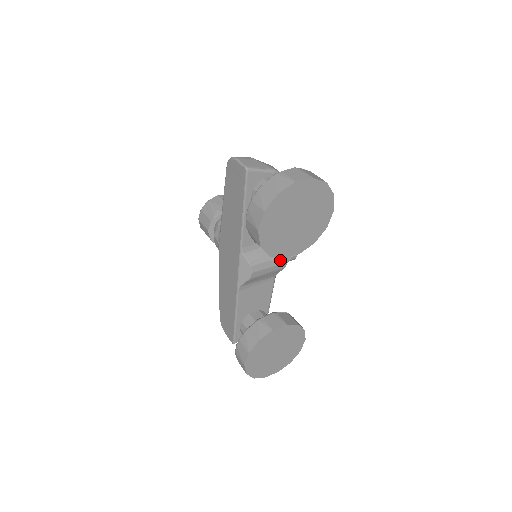
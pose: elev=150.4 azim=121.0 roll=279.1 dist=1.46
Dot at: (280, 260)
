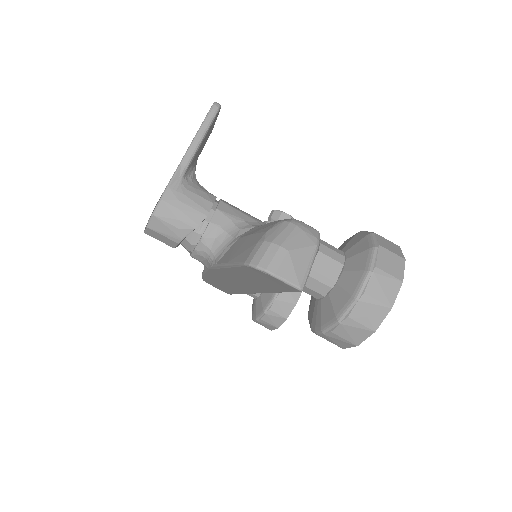
Dot at: occluded
